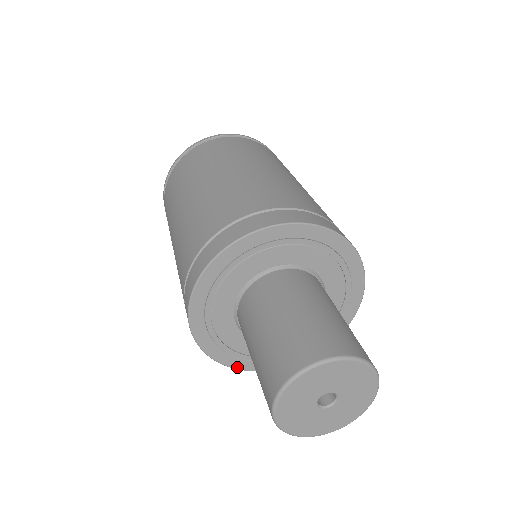
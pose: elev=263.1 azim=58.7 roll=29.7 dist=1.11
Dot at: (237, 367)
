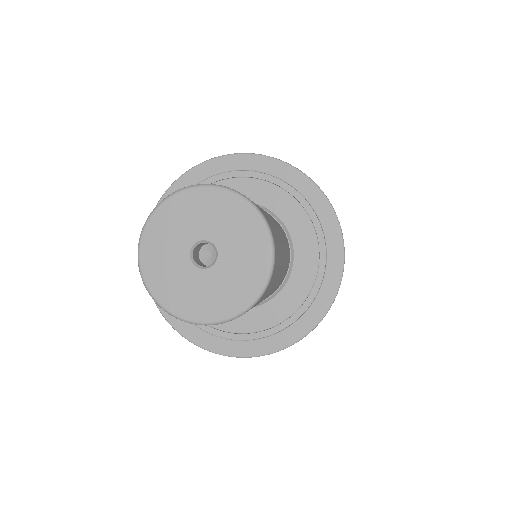
Dot at: (220, 351)
